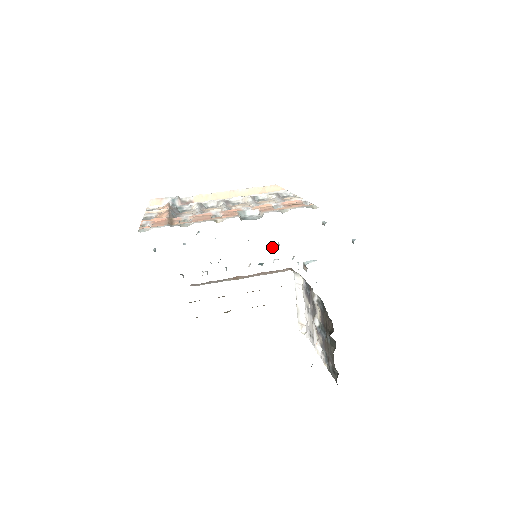
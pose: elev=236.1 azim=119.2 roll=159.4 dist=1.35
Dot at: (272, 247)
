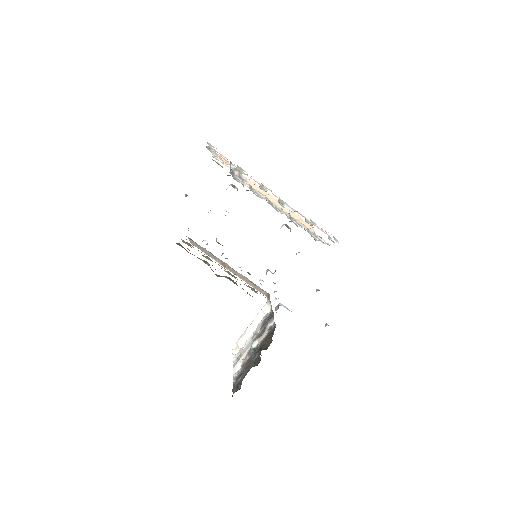
Dot at: (268, 270)
